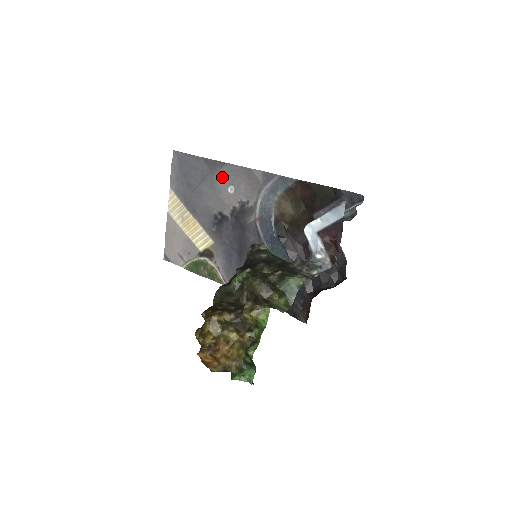
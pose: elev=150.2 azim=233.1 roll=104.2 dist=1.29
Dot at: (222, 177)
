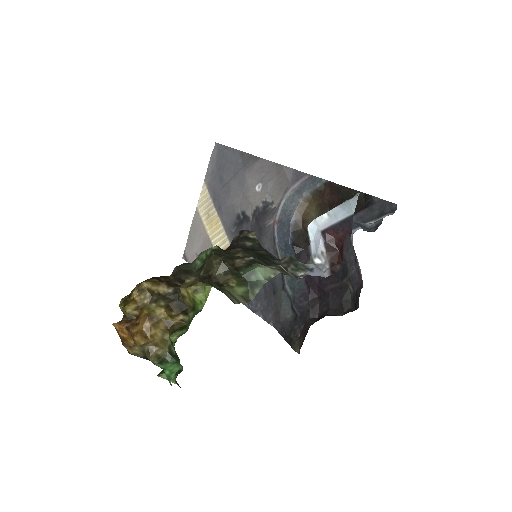
Dot at: (253, 173)
